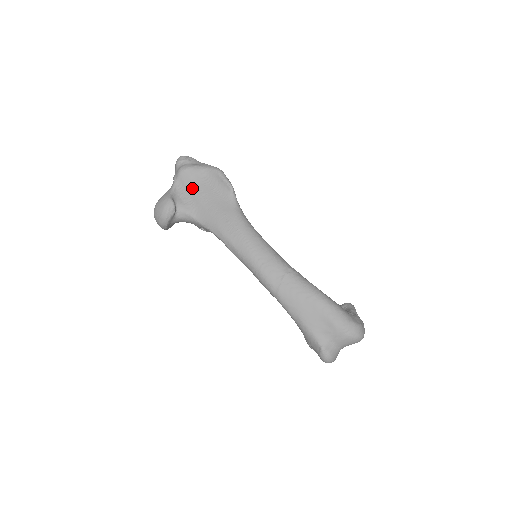
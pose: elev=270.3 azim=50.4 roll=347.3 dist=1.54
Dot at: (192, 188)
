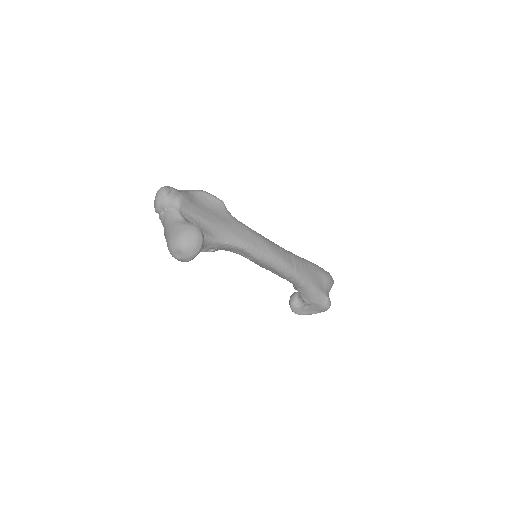
Dot at: (196, 212)
